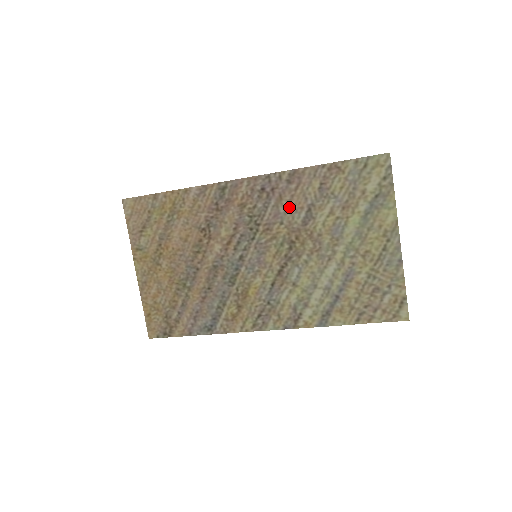
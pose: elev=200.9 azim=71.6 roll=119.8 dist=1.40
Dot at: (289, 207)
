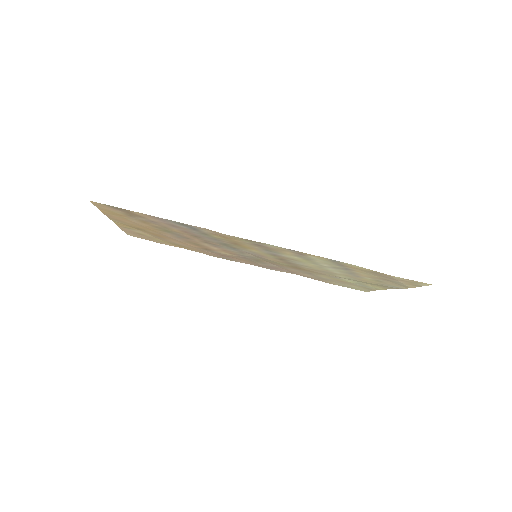
Dot at: occluded
